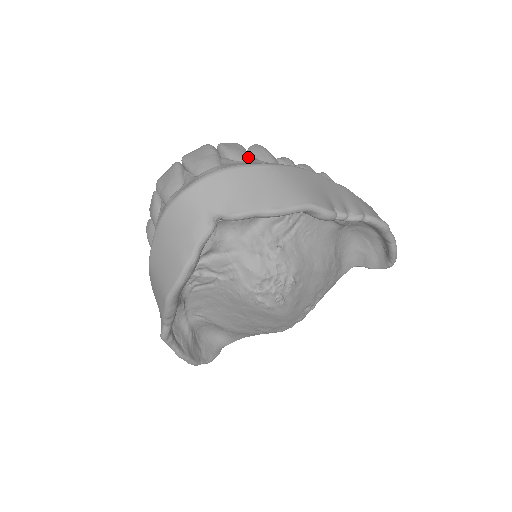
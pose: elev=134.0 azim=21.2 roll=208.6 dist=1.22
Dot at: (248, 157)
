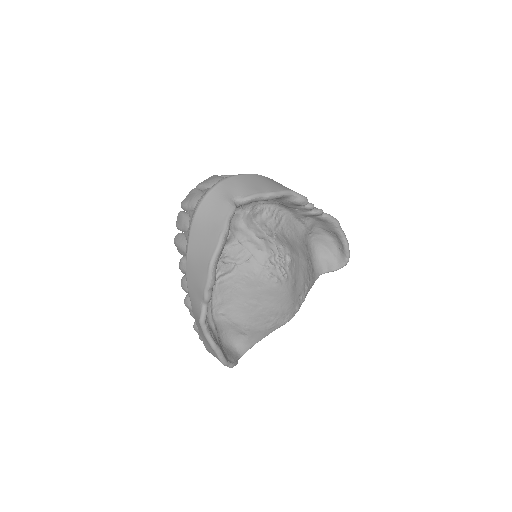
Dot at: occluded
